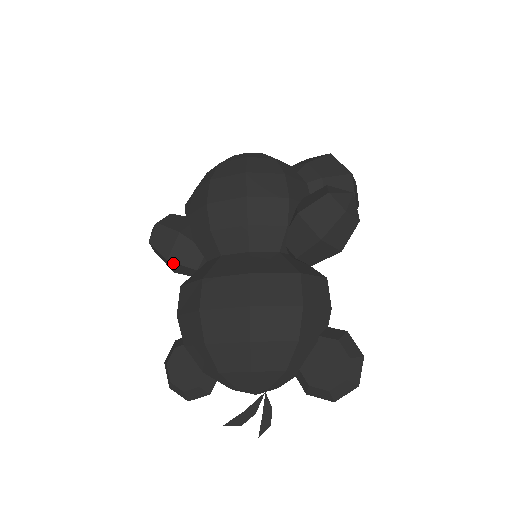
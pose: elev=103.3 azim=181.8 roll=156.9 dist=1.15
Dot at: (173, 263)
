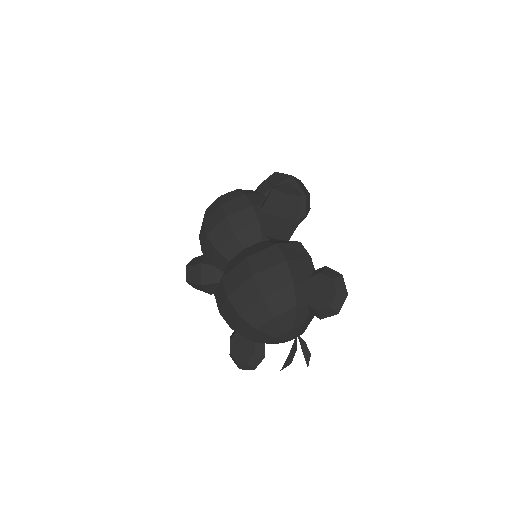
Dot at: (205, 285)
